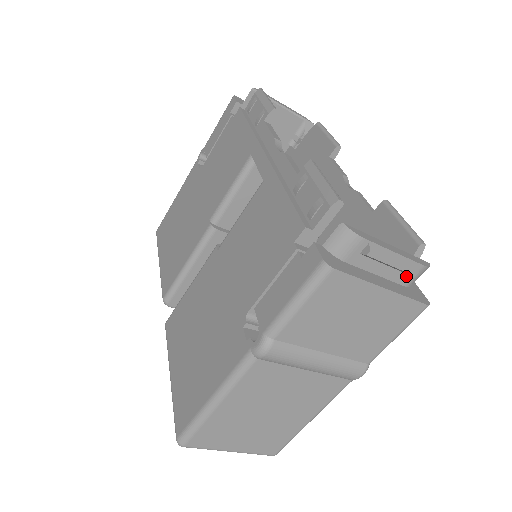
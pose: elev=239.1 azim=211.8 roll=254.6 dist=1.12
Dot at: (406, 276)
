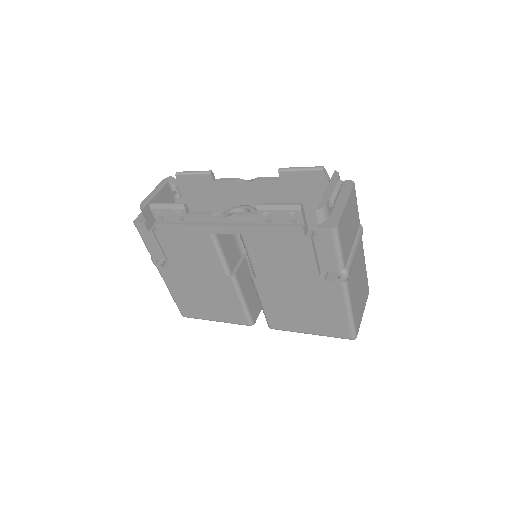
Dot at: occluded
